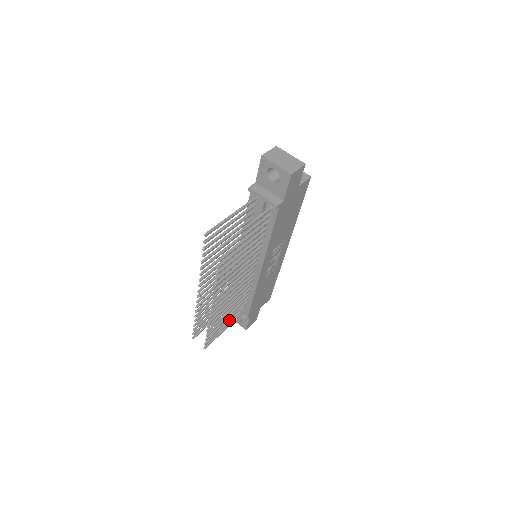
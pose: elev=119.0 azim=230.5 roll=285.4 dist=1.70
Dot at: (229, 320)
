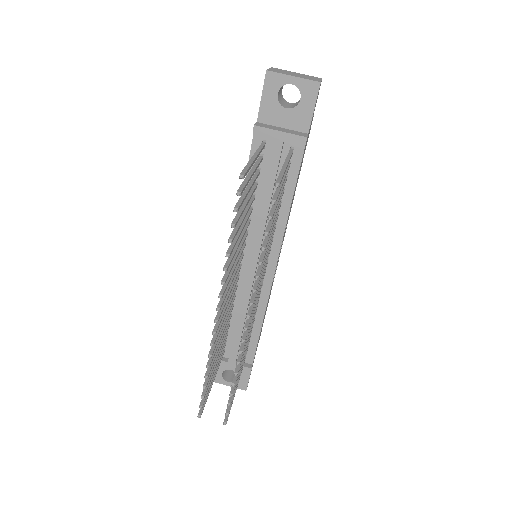
Dot at: occluded
